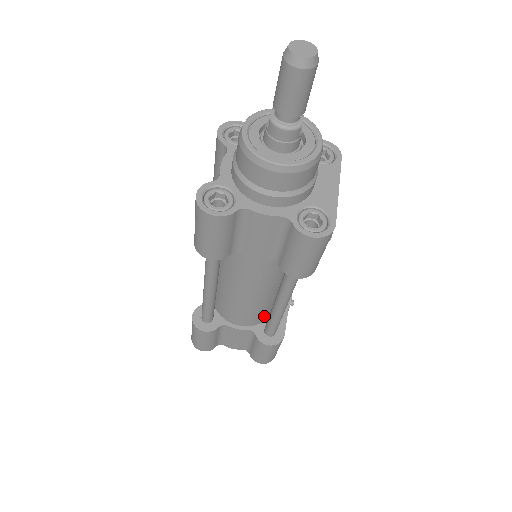
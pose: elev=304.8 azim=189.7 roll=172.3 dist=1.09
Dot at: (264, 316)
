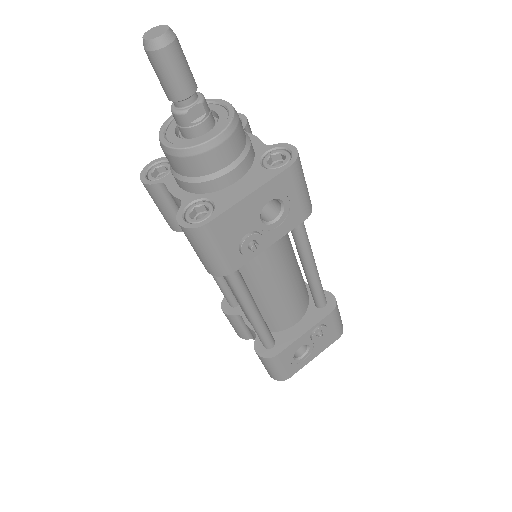
Dot at: (267, 325)
